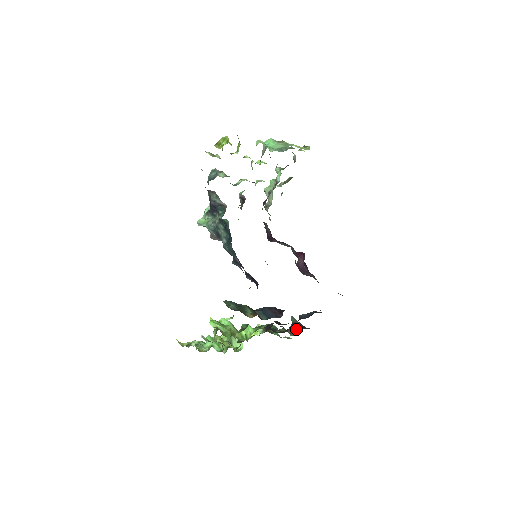
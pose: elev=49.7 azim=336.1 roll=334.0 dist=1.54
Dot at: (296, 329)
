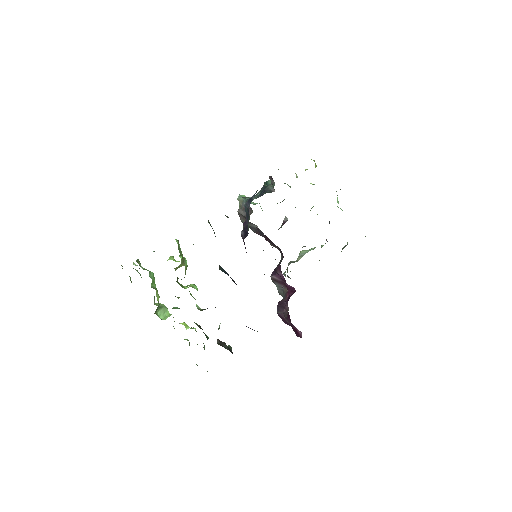
Dot at: (226, 347)
